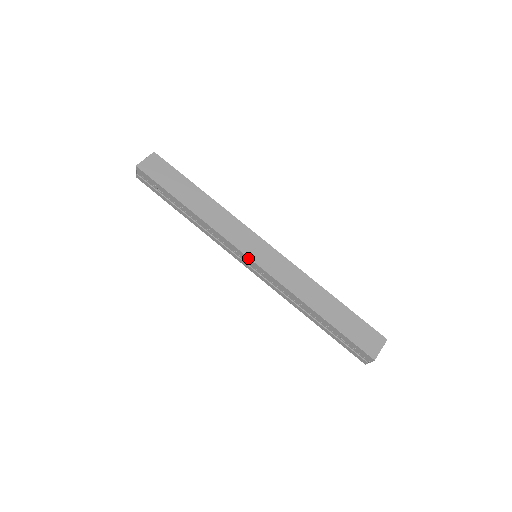
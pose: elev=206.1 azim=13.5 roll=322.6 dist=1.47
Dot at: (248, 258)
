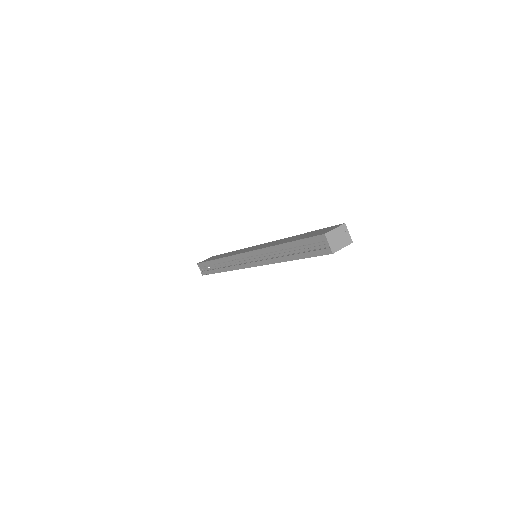
Dot at: (244, 254)
